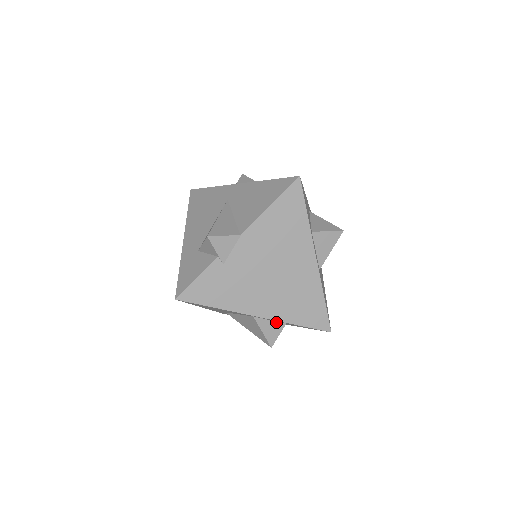
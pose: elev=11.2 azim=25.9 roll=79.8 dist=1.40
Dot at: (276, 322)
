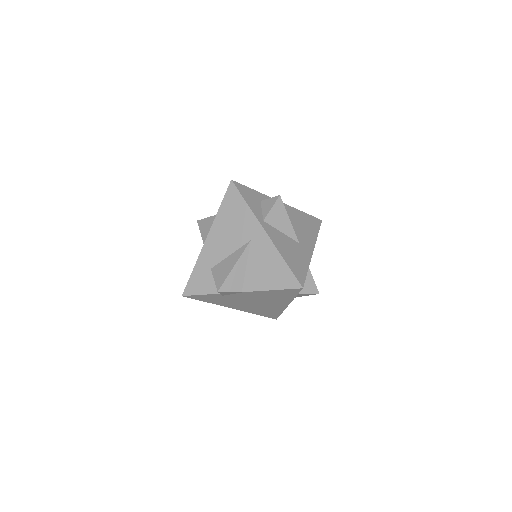
Dot at: occluded
